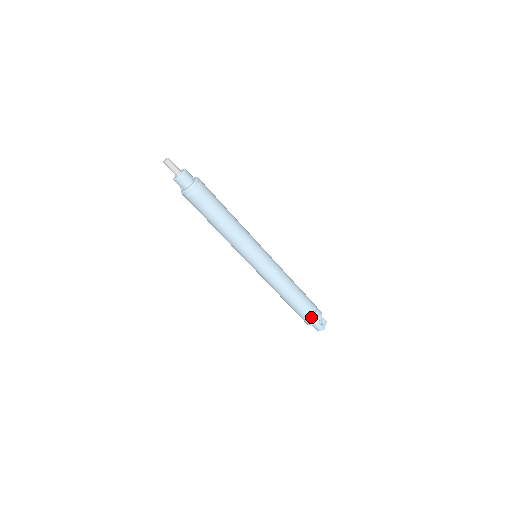
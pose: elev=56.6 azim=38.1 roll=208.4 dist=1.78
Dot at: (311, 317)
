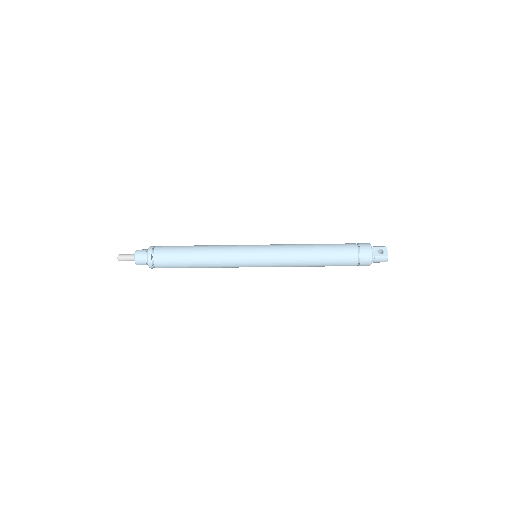
Dot at: (360, 258)
